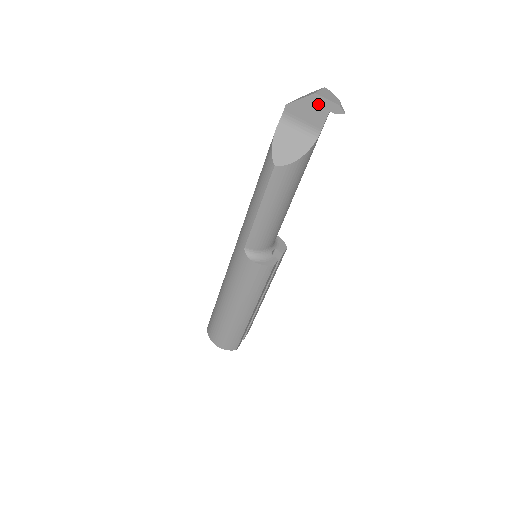
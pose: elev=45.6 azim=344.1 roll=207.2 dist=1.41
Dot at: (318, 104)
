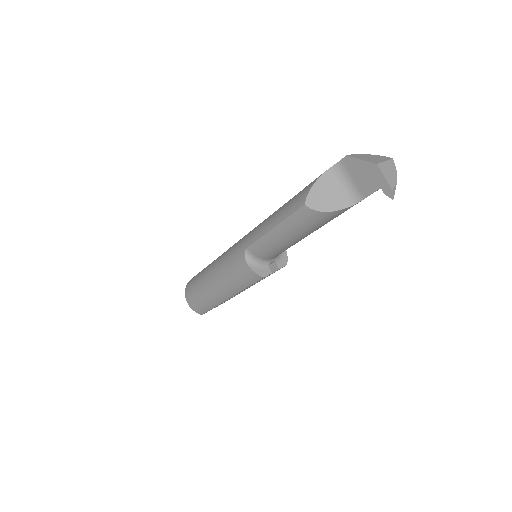
Dot at: (374, 175)
